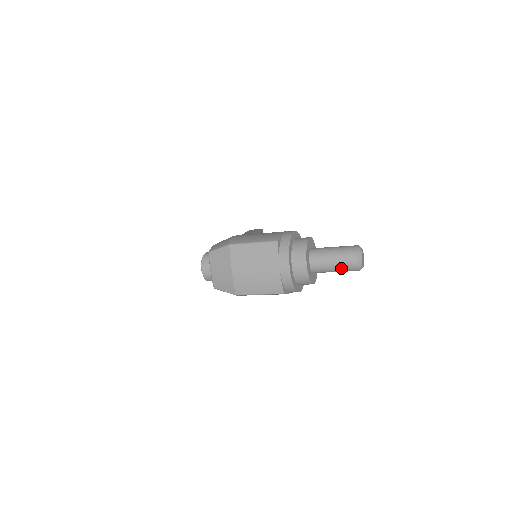
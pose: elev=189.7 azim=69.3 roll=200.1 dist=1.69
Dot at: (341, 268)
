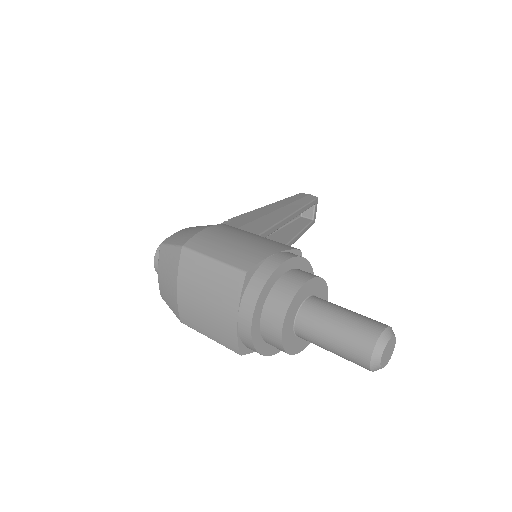
Dot at: (342, 355)
